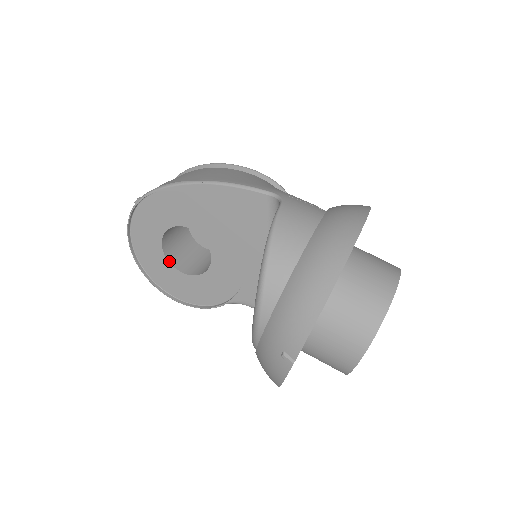
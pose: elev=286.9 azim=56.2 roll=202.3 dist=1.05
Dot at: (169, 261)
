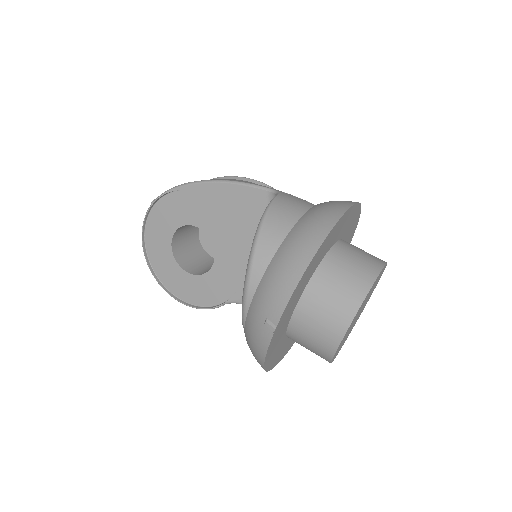
Dot at: (177, 261)
